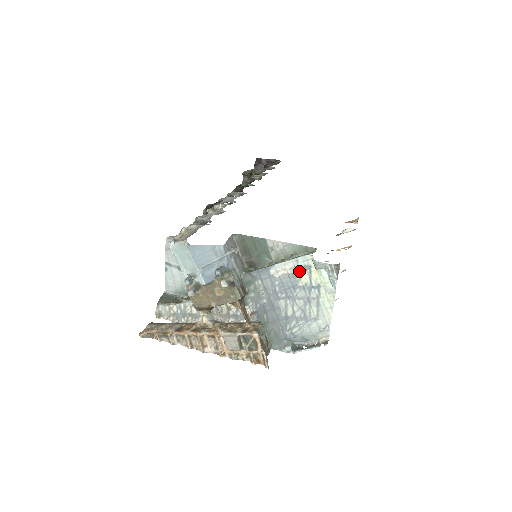
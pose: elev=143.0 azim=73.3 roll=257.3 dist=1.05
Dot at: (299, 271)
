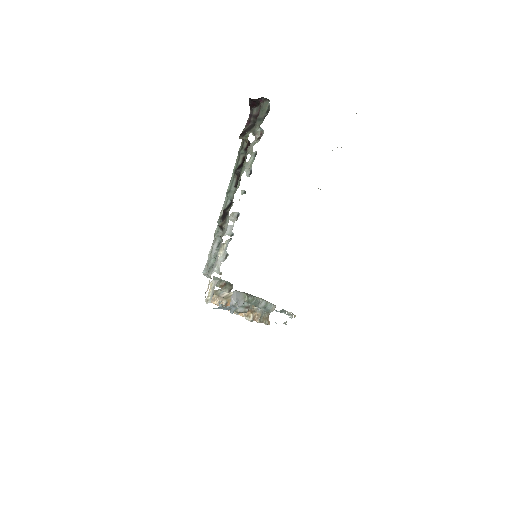
Dot at: occluded
